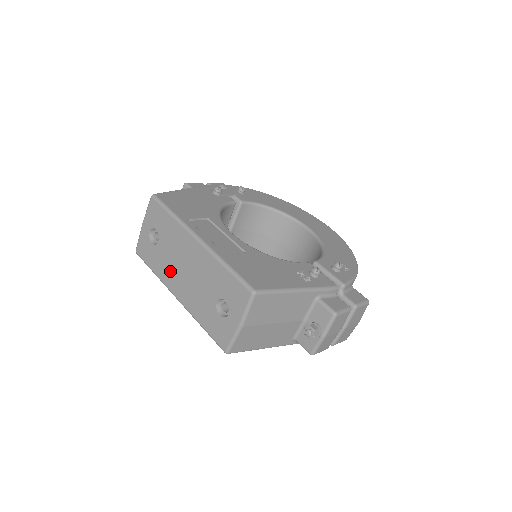
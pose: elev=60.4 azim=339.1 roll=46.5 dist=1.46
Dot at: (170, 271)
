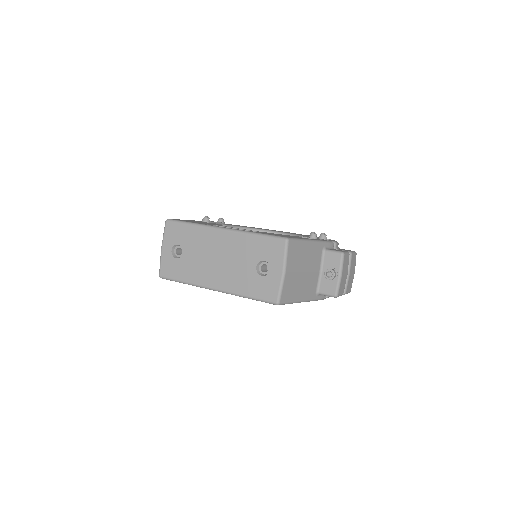
Dot at: (202, 270)
